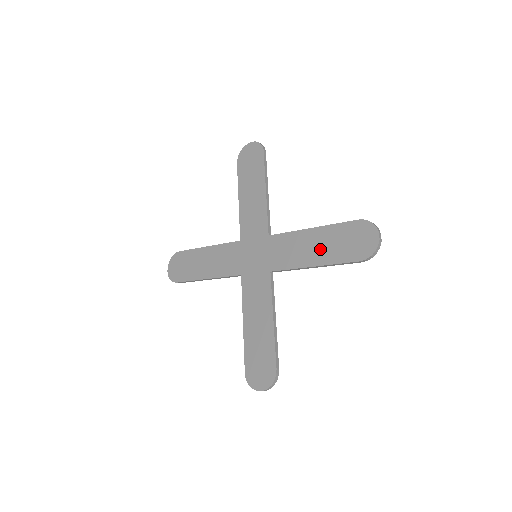
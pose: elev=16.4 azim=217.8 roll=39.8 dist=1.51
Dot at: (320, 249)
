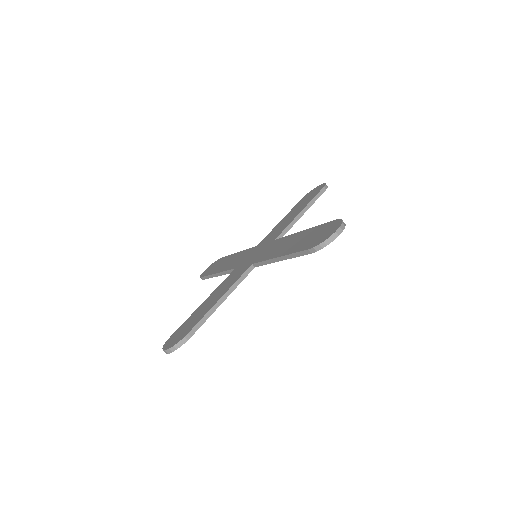
Dot at: (293, 244)
